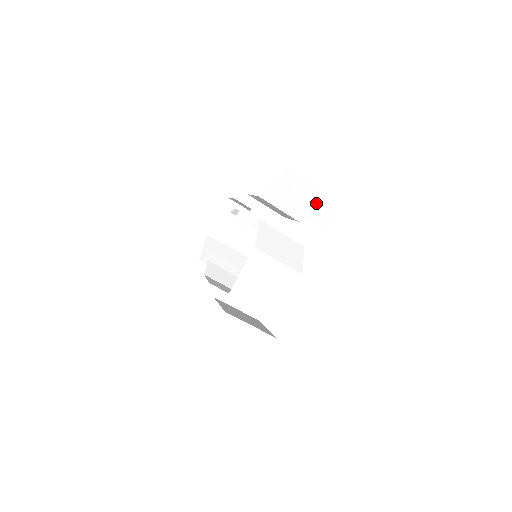
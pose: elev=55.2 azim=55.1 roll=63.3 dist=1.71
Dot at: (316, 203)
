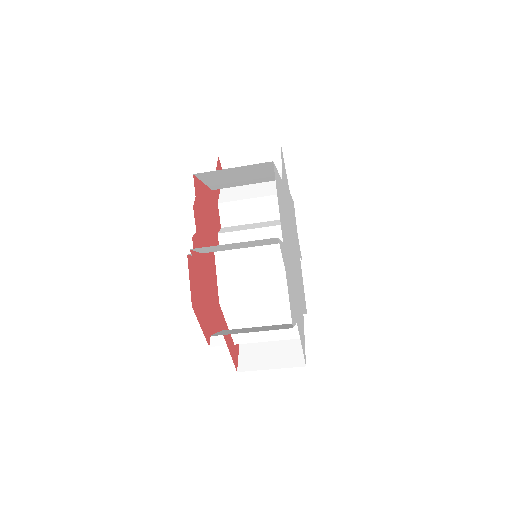
Dot at: (233, 244)
